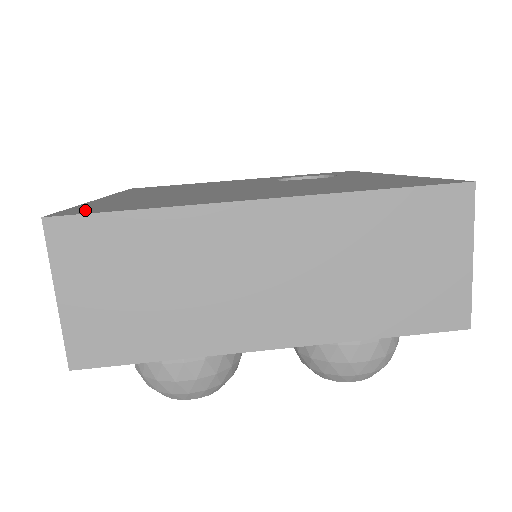
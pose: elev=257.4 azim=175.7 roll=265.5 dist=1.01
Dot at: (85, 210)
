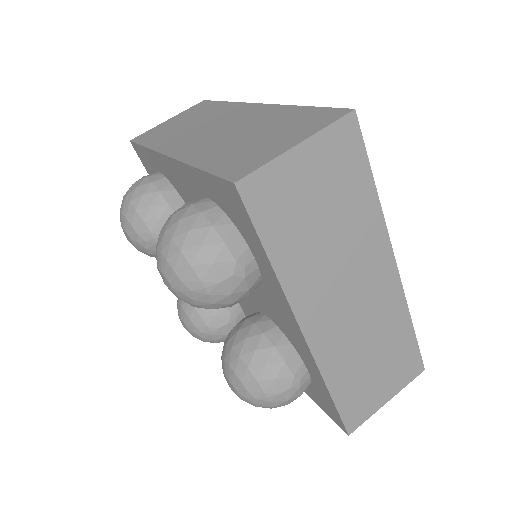
Dot at: occluded
